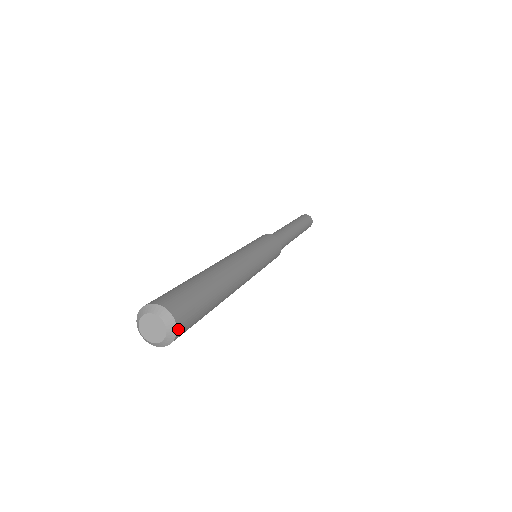
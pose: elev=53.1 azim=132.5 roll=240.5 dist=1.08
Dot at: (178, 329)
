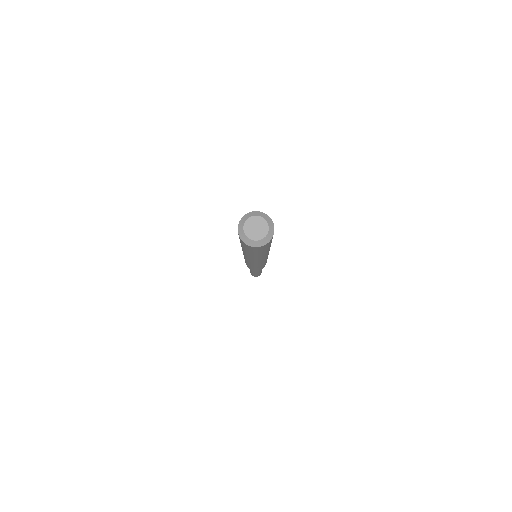
Dot at: (269, 242)
